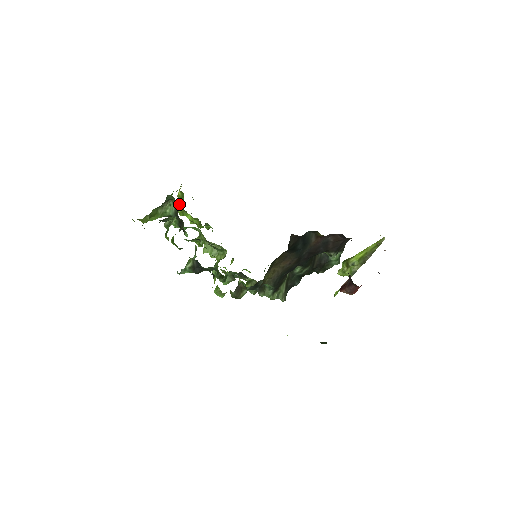
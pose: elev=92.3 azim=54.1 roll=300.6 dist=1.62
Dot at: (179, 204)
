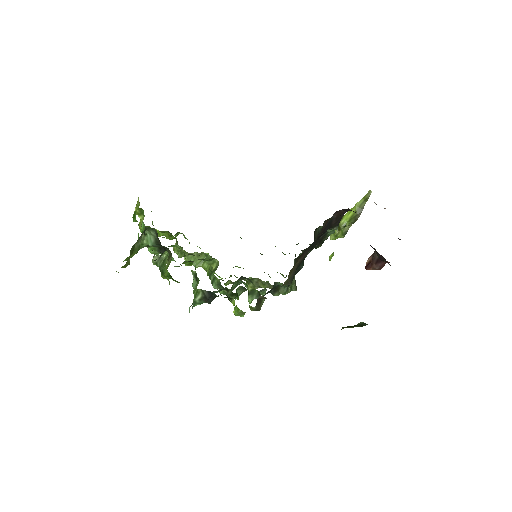
Dot at: (143, 224)
